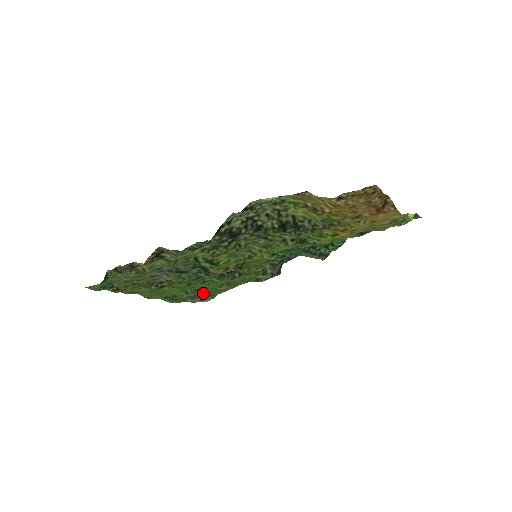
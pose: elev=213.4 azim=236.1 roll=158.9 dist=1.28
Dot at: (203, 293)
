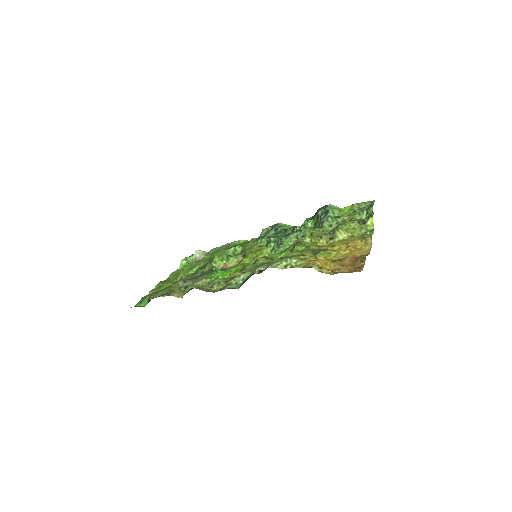
Dot at: occluded
